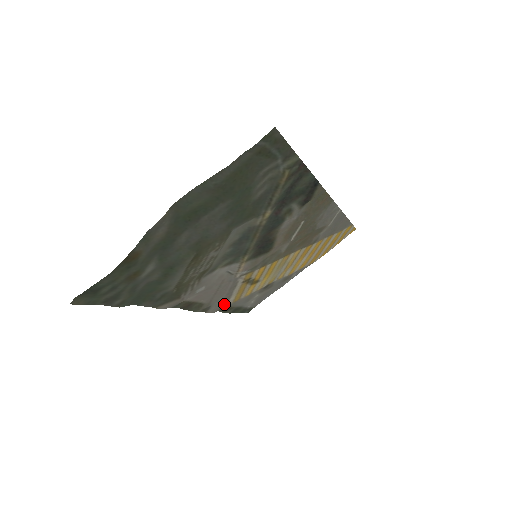
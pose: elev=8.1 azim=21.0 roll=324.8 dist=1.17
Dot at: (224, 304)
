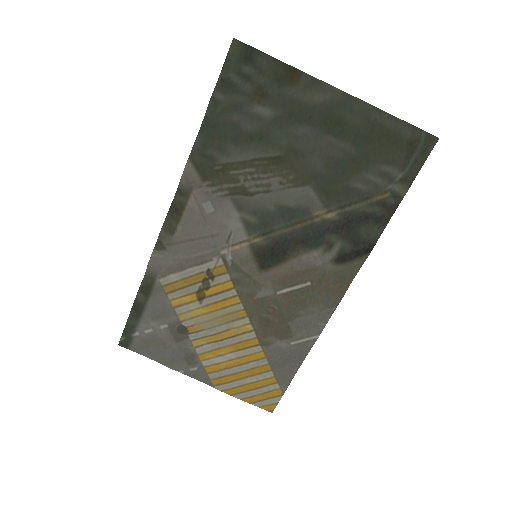
Dot at: (163, 272)
